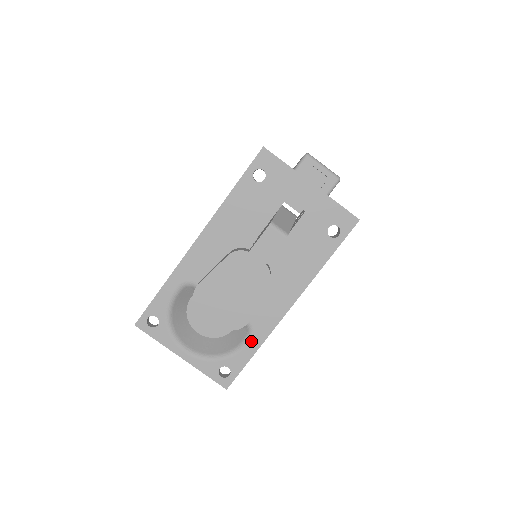
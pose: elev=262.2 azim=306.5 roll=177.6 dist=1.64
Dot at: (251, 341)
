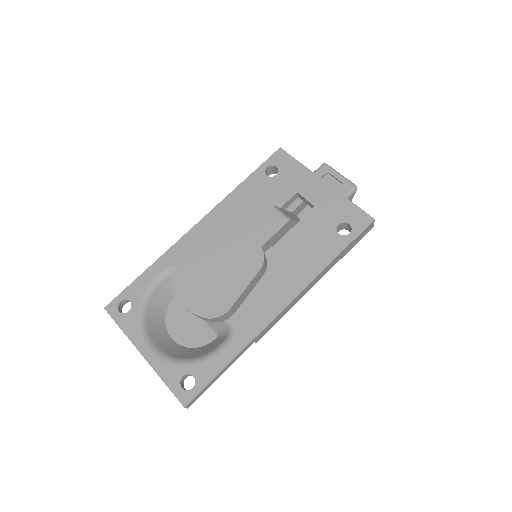
Dot at: (229, 345)
